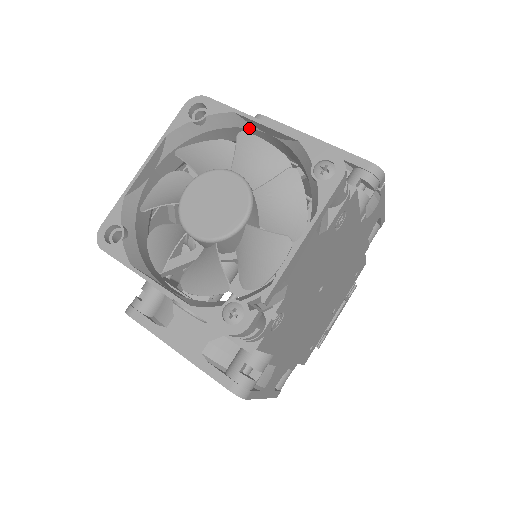
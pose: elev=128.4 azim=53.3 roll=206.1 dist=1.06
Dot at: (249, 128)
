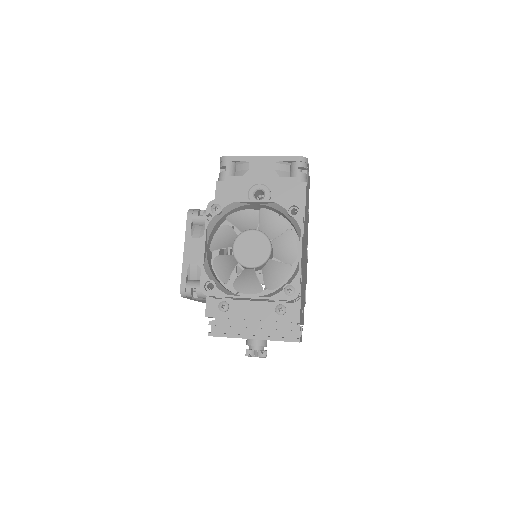
Dot at: occluded
